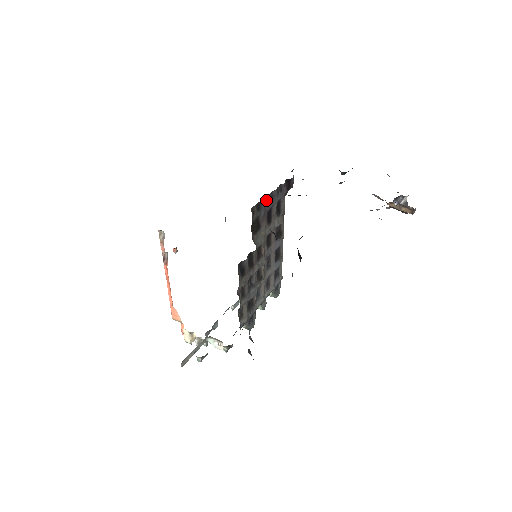
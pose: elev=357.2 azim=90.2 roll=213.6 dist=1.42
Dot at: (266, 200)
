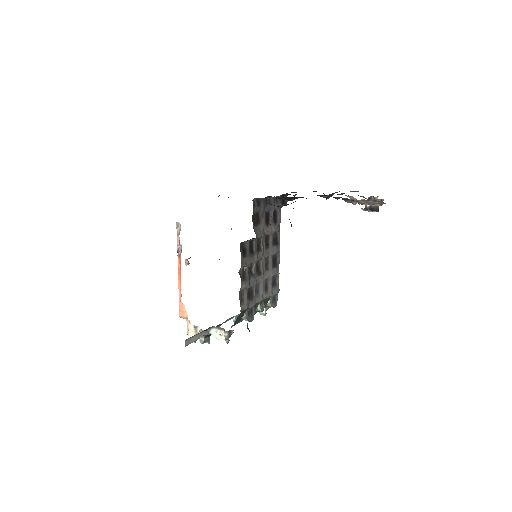
Dot at: (265, 200)
